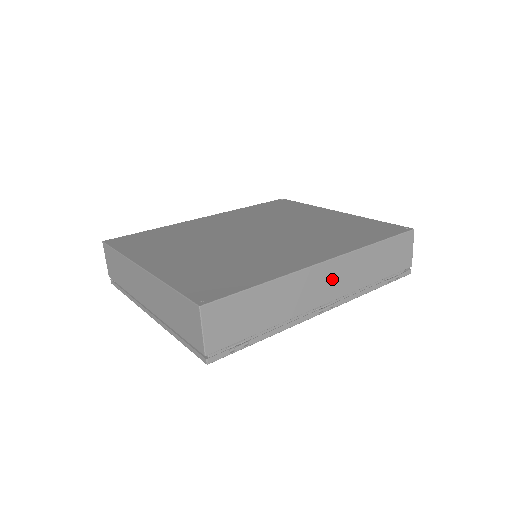
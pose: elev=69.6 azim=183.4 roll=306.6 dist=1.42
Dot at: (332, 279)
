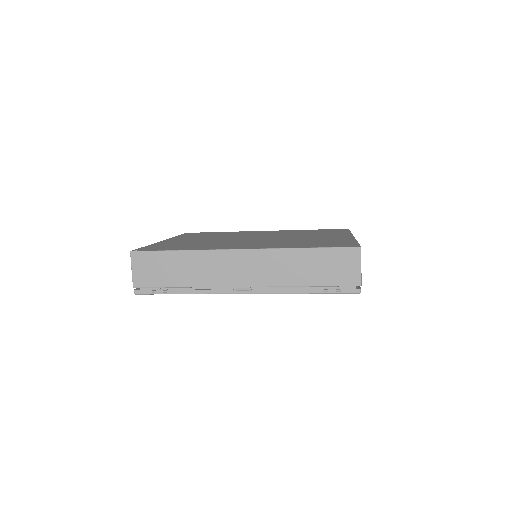
Dot at: (249, 267)
